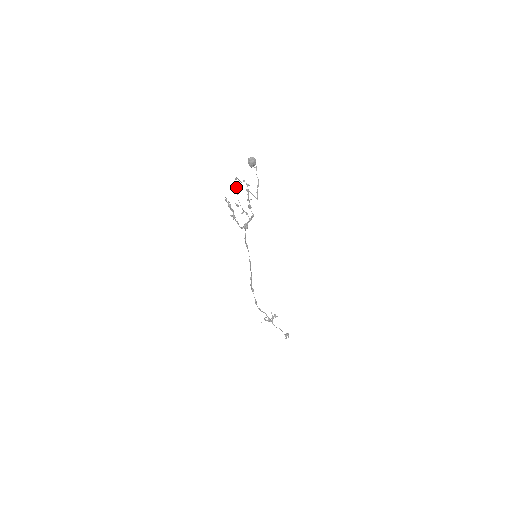
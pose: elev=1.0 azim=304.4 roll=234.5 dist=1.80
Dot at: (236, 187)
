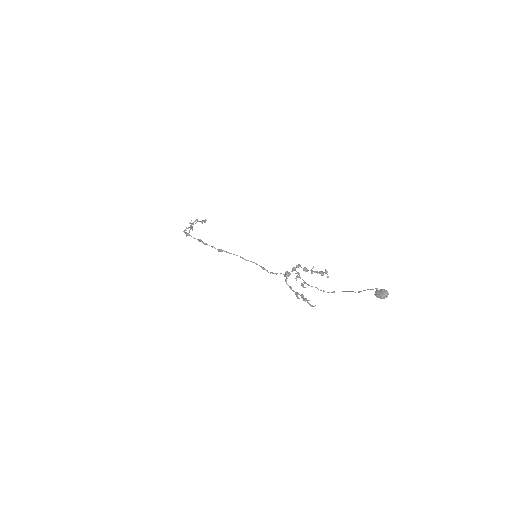
Dot at: (324, 291)
